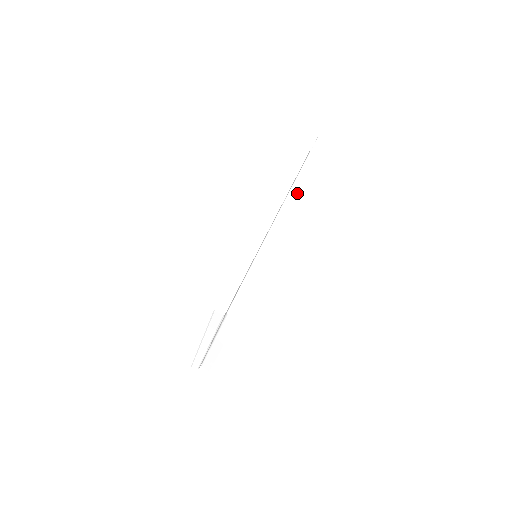
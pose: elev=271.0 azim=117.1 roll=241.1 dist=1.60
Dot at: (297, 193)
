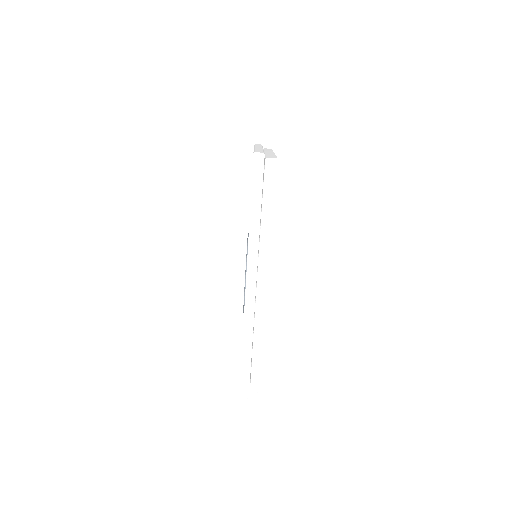
Dot at: (267, 256)
